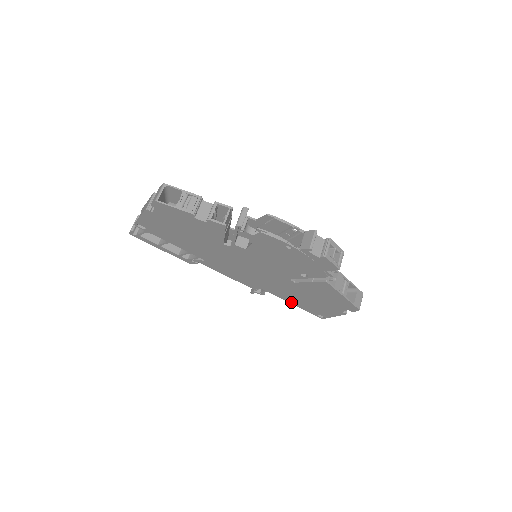
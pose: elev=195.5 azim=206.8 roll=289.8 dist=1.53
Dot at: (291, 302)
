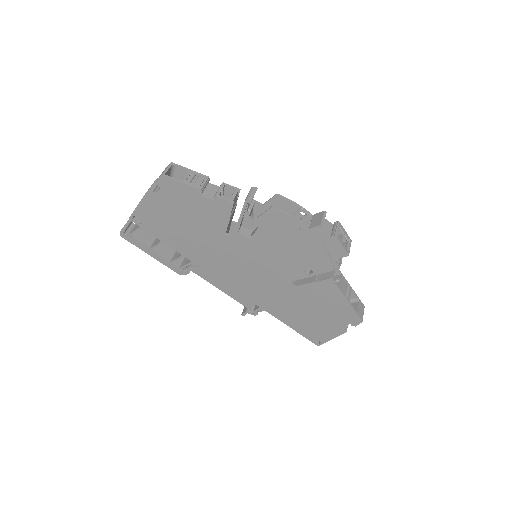
Dot at: (286, 322)
